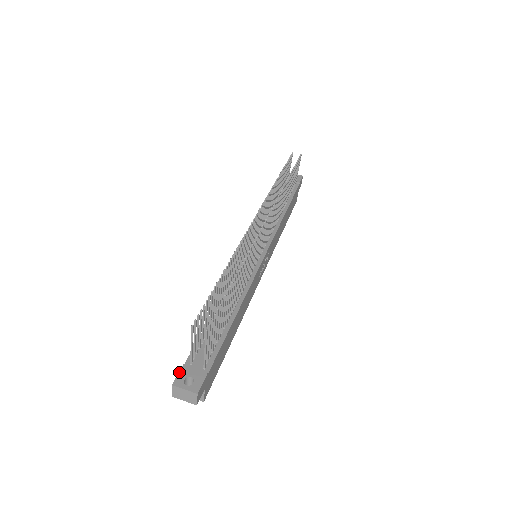
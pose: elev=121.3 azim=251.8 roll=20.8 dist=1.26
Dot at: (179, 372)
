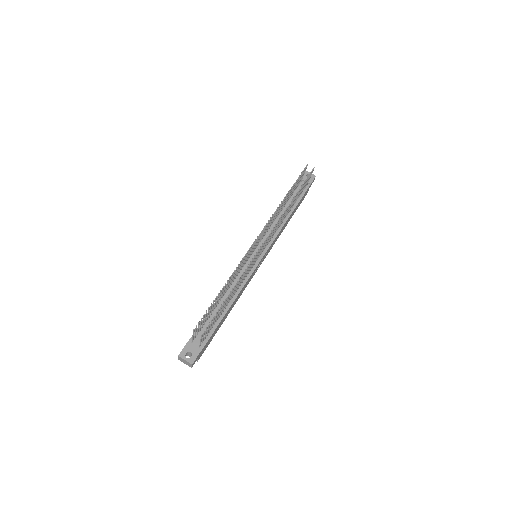
Dot at: (184, 347)
